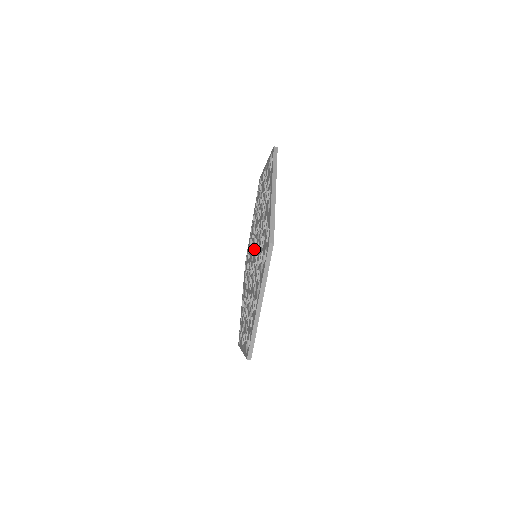
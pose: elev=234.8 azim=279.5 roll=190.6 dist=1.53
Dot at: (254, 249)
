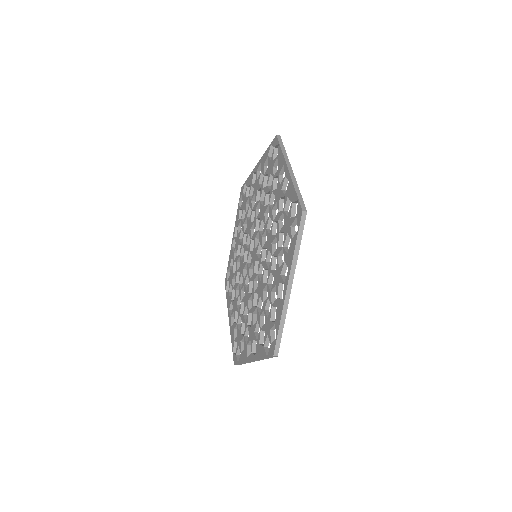
Dot at: (251, 251)
